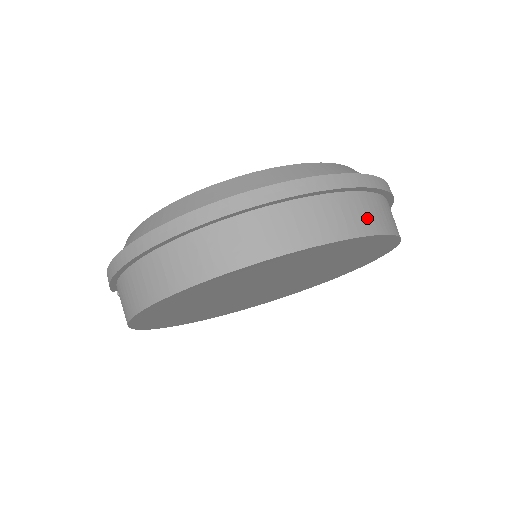
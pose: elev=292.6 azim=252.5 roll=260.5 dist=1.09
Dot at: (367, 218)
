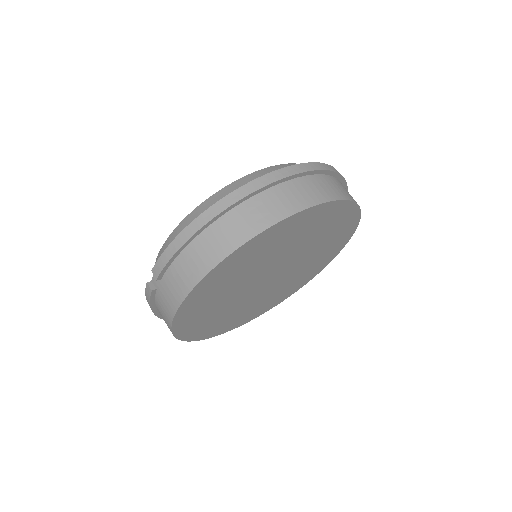
Dot at: (352, 197)
